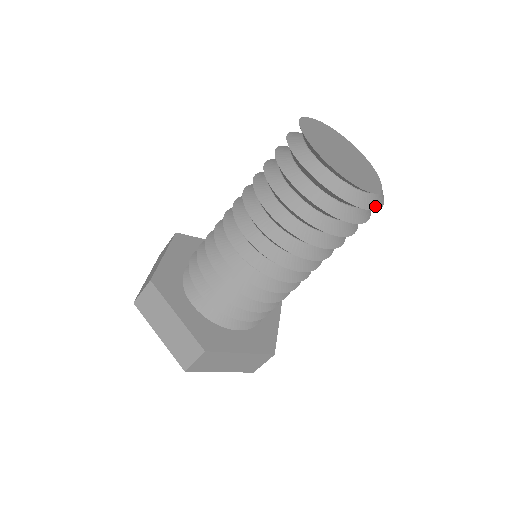
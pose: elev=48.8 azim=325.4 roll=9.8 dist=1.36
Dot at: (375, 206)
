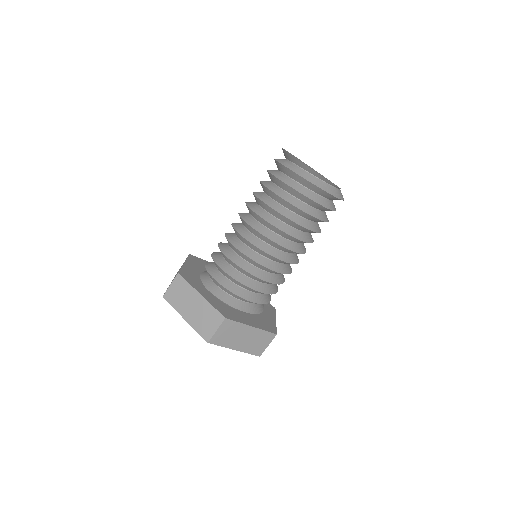
Dot at: (339, 196)
